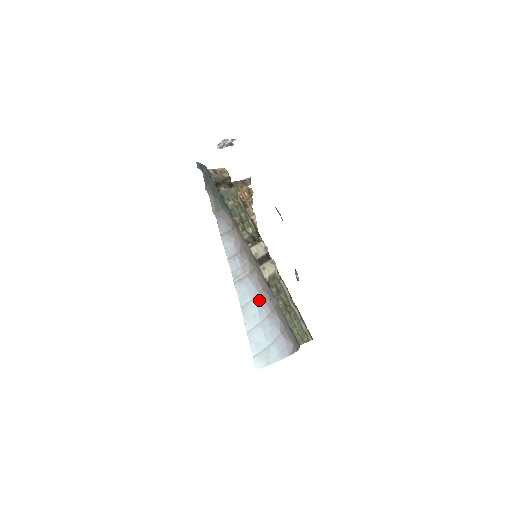
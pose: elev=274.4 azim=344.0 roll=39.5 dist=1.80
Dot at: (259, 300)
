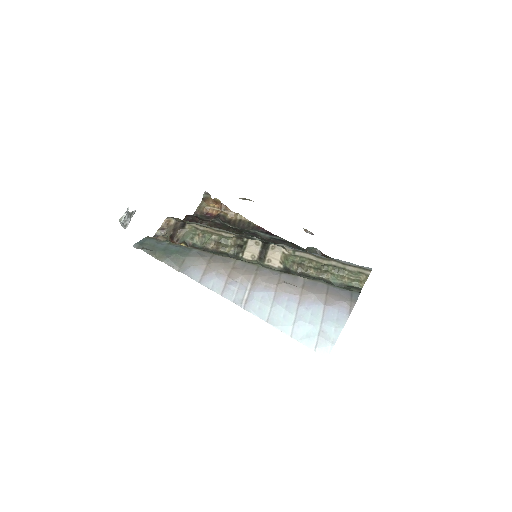
Dot at: (279, 299)
